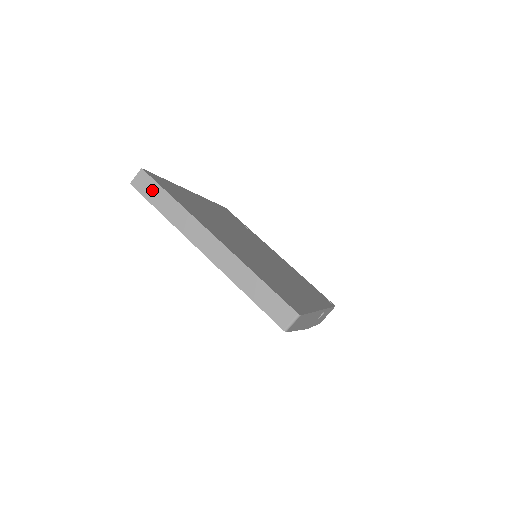
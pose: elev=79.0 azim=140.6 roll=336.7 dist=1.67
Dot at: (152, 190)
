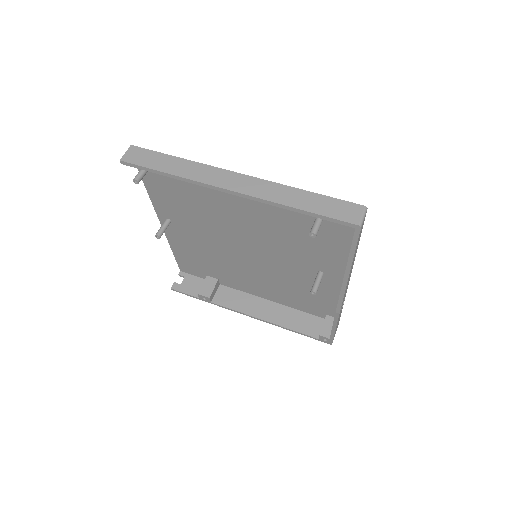
Dot at: (150, 158)
